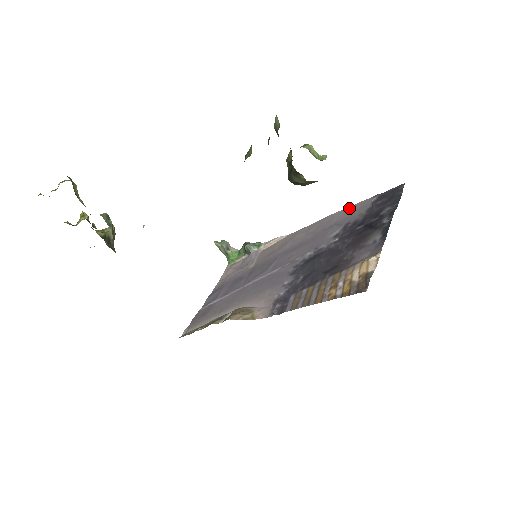
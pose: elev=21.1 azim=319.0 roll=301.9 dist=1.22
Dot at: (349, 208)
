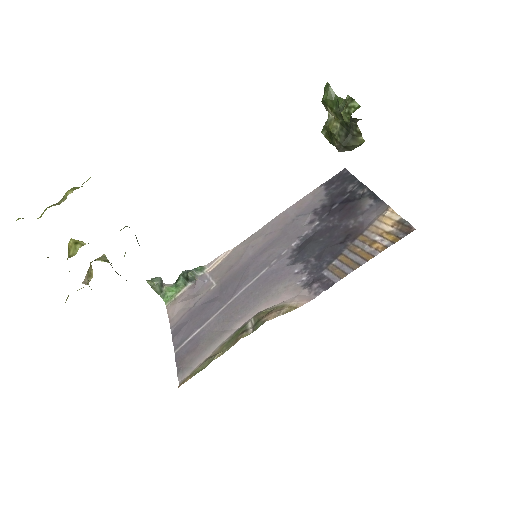
Dot at: (299, 202)
